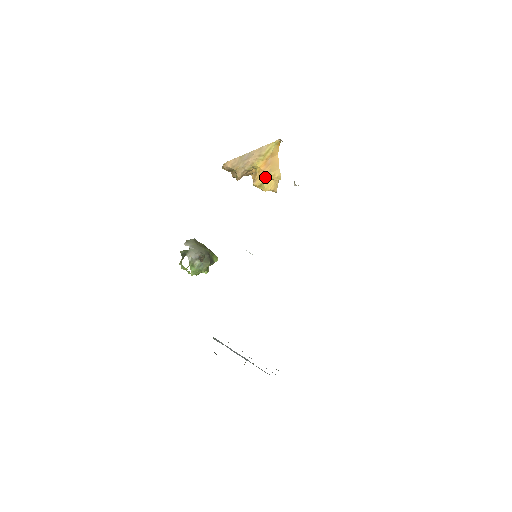
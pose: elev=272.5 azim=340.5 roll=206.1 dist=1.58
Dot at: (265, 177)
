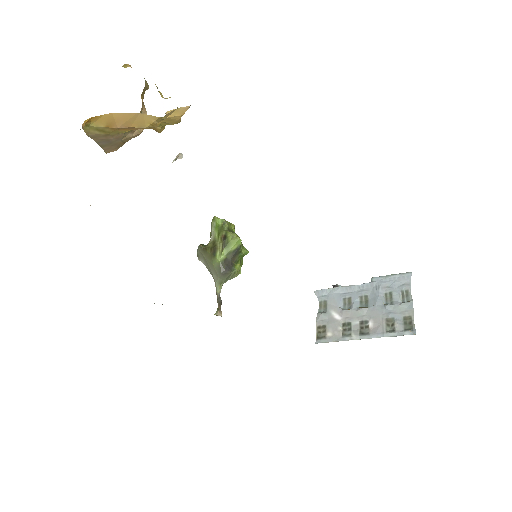
Dot at: occluded
